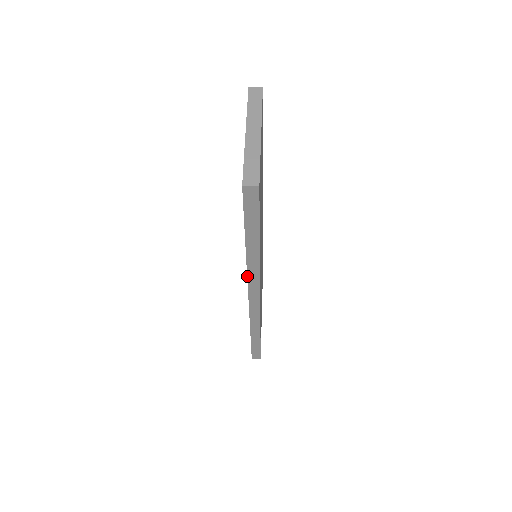
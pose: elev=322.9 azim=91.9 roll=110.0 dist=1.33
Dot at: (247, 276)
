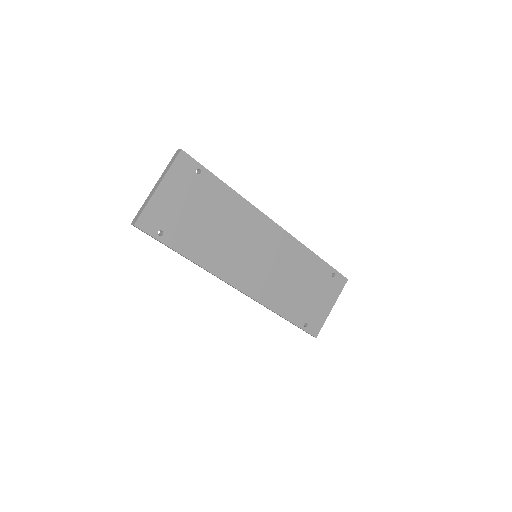
Dot at: occluded
